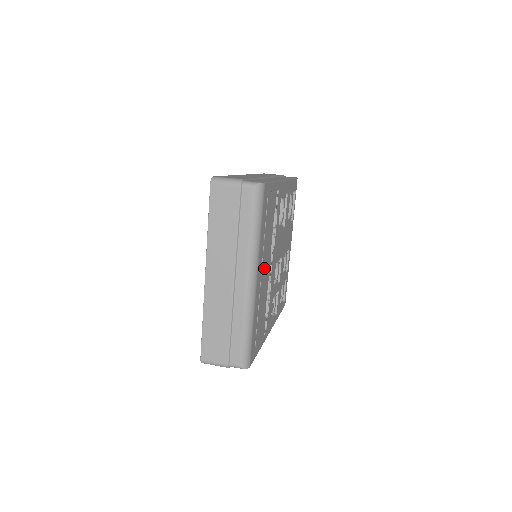
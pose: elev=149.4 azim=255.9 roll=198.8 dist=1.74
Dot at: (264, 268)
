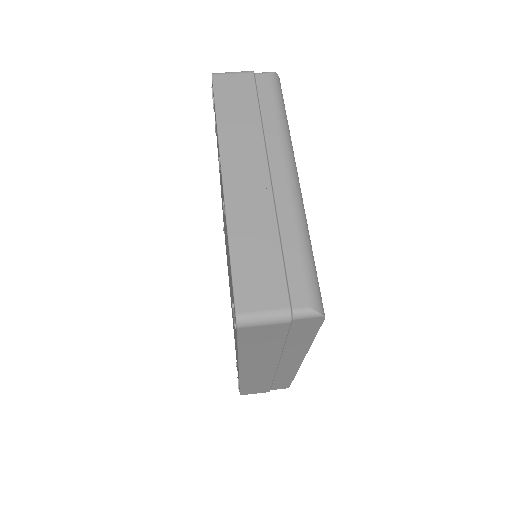
Dot at: occluded
